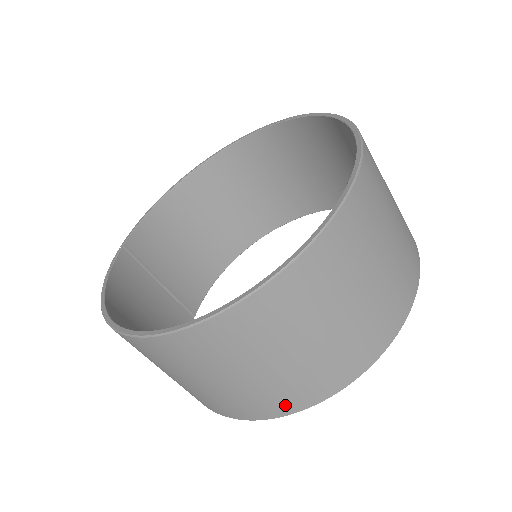
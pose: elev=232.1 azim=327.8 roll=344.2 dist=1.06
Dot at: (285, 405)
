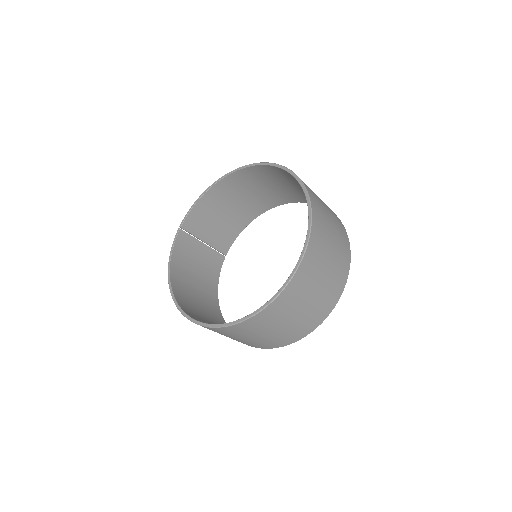
Dot at: (256, 346)
